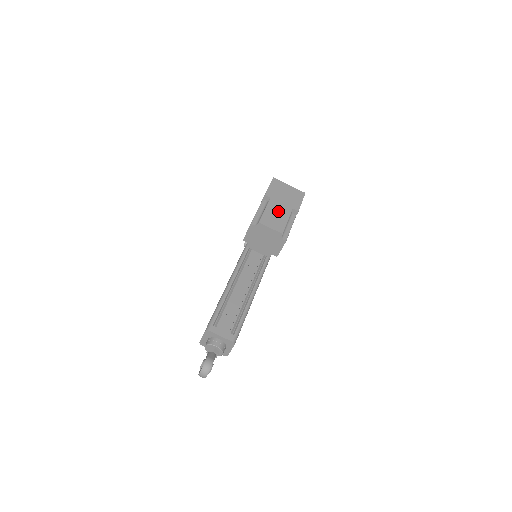
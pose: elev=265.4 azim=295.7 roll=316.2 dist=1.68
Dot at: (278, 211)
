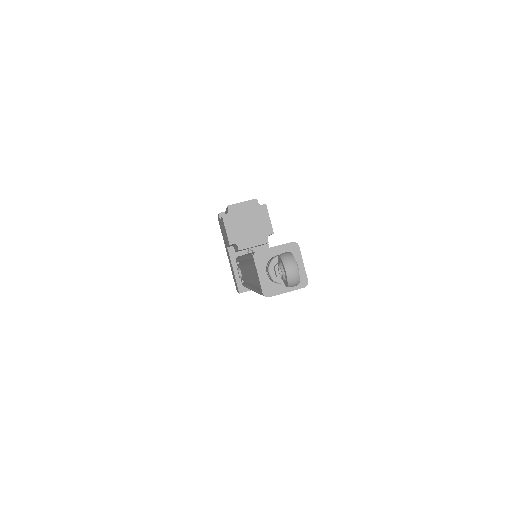
Dot at: occluded
